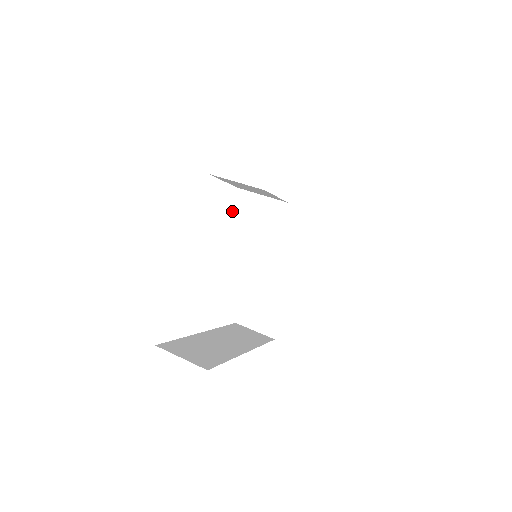
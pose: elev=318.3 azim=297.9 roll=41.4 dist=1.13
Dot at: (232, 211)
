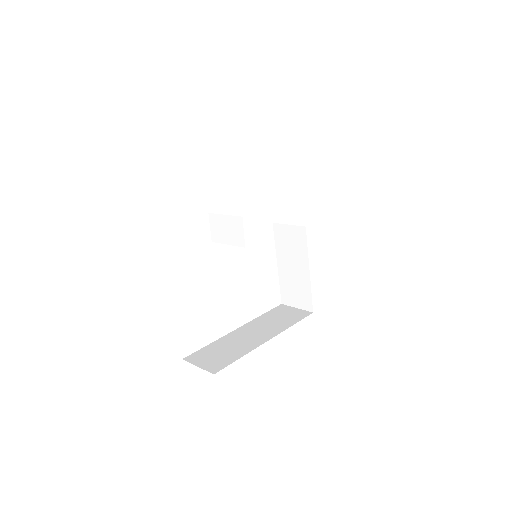
Dot at: (212, 233)
